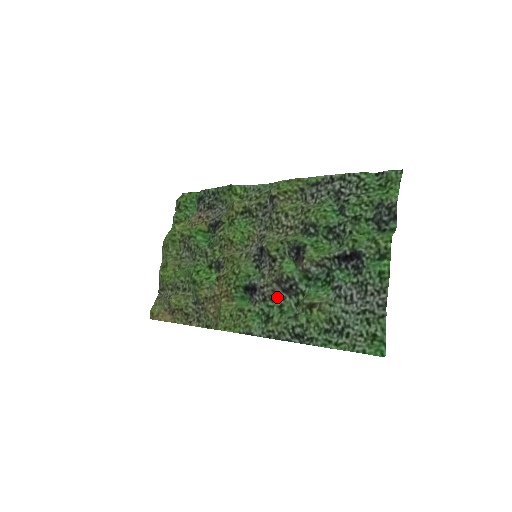
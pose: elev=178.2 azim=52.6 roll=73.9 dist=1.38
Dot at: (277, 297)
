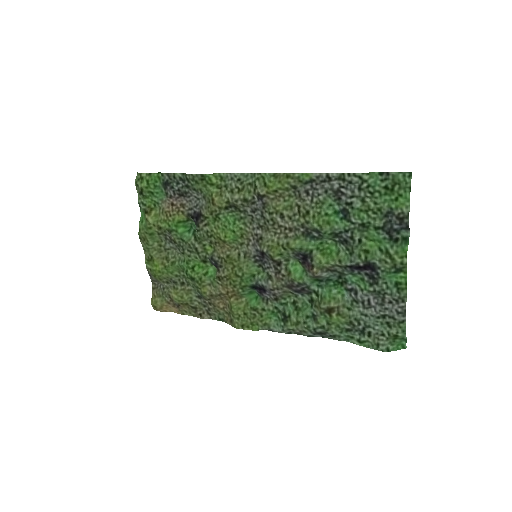
Dot at: (289, 295)
